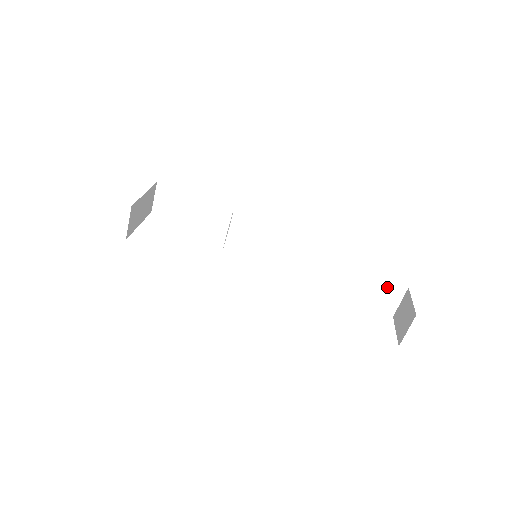
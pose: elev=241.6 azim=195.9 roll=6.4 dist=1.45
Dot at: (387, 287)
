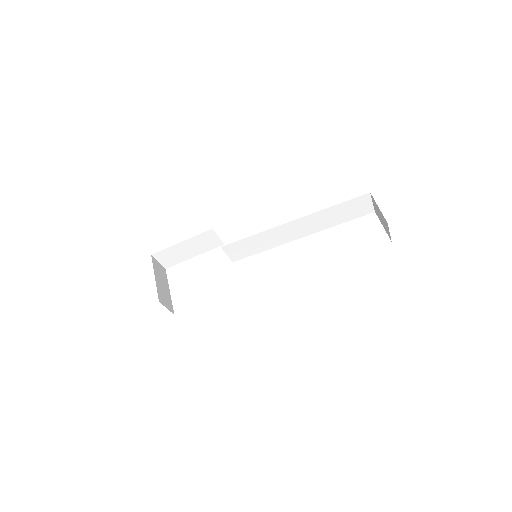
Dot at: (355, 202)
